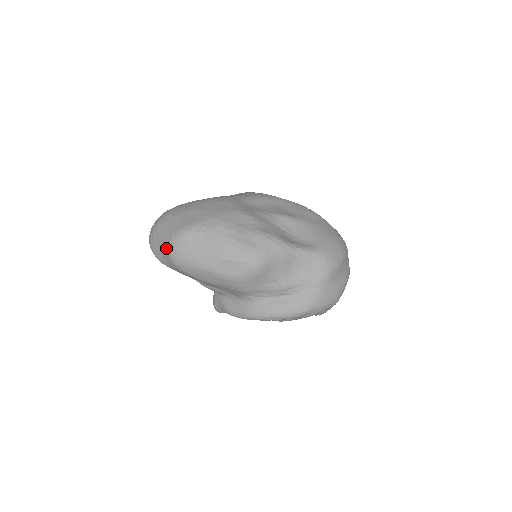
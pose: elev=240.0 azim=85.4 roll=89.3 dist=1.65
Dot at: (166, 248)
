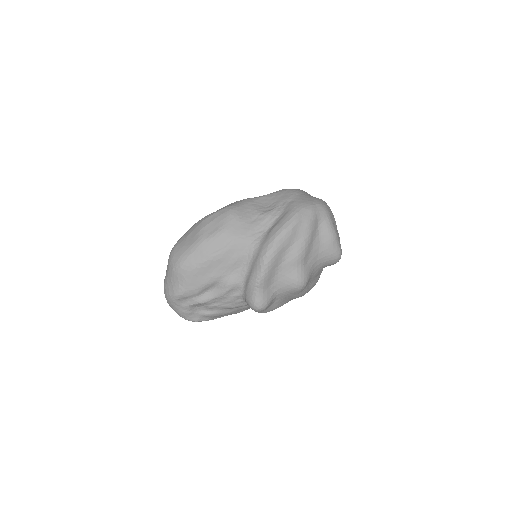
Dot at: (169, 269)
